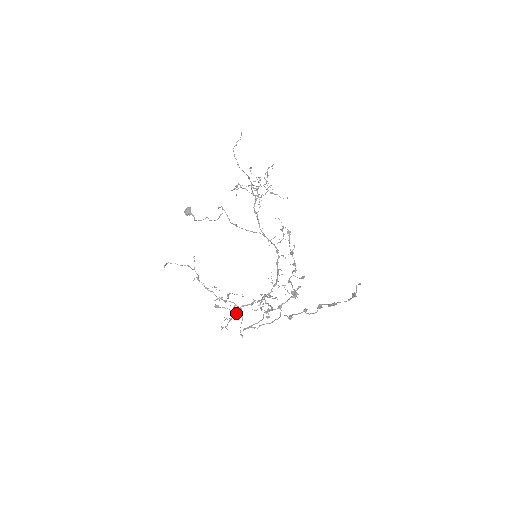
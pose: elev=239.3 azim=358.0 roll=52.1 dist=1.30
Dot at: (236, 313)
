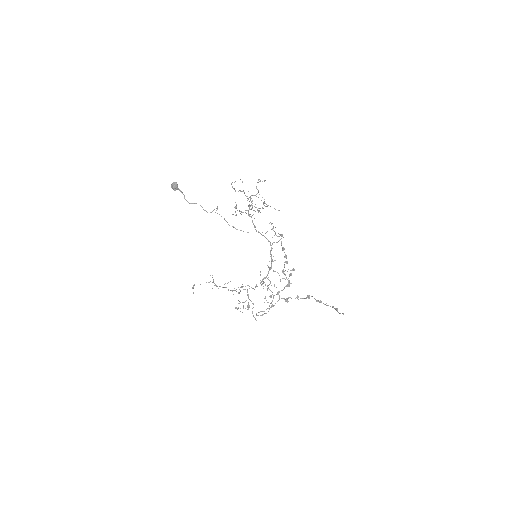
Dot at: (248, 304)
